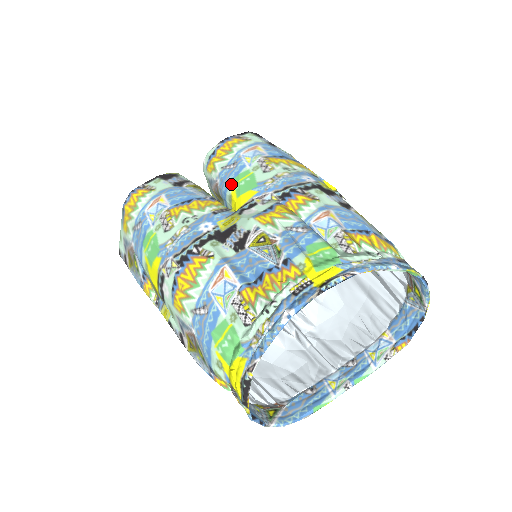
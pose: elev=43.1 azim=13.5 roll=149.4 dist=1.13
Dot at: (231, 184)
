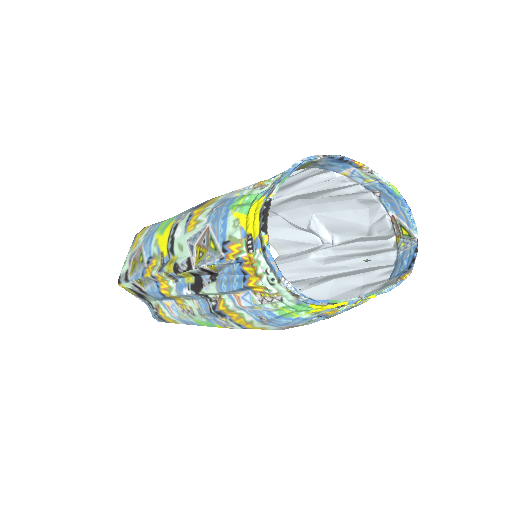
Dot at: occluded
